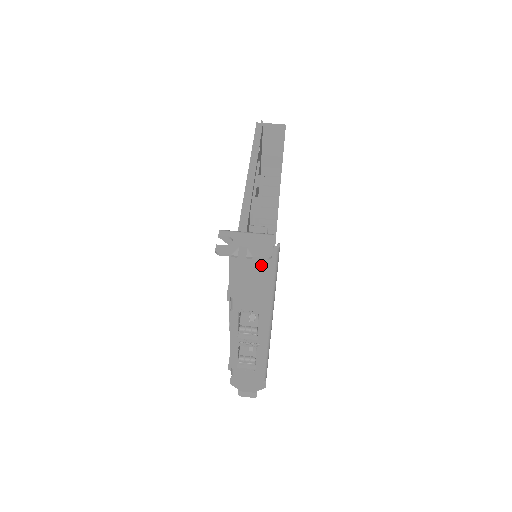
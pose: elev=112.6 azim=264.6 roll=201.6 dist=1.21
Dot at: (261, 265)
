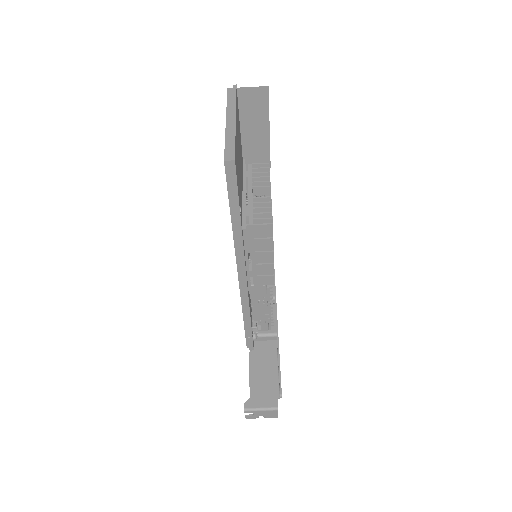
Dot at: (270, 383)
